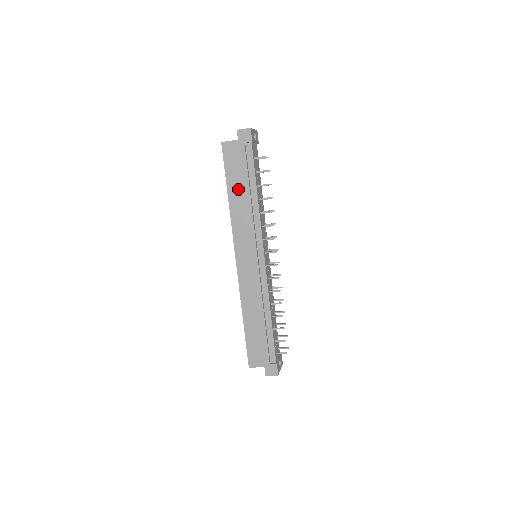
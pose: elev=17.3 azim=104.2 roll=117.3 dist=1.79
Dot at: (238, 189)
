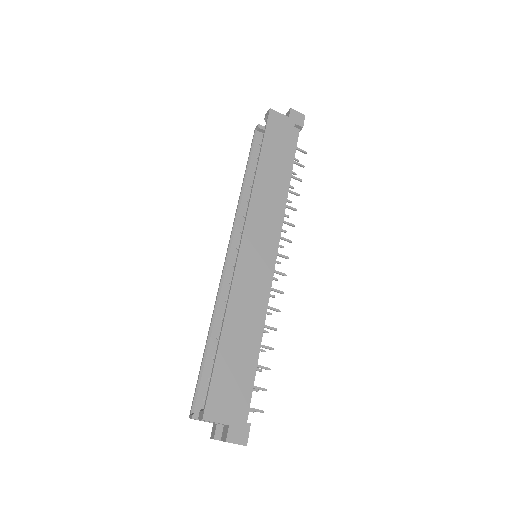
Dot at: (273, 163)
